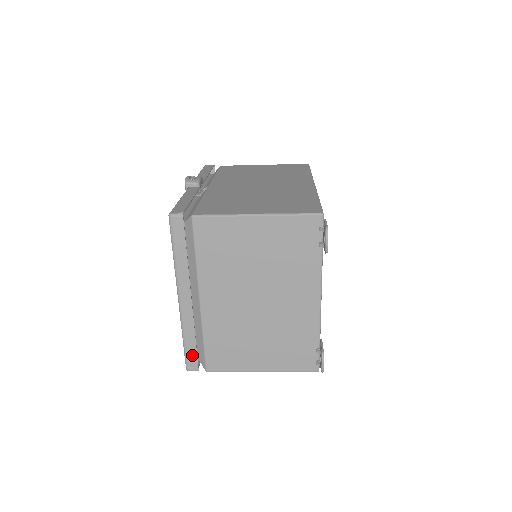
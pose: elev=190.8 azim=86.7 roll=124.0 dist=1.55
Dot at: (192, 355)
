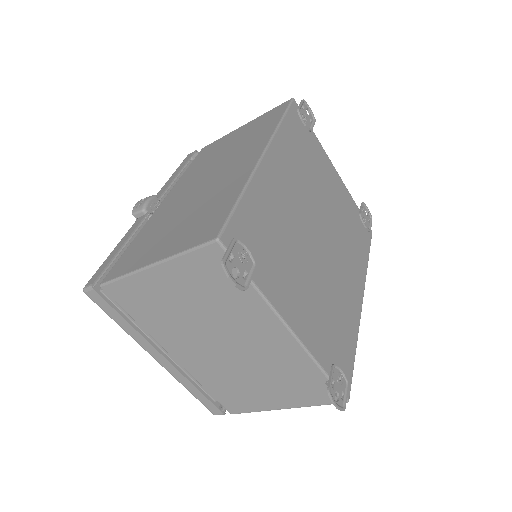
Dot at: (207, 403)
